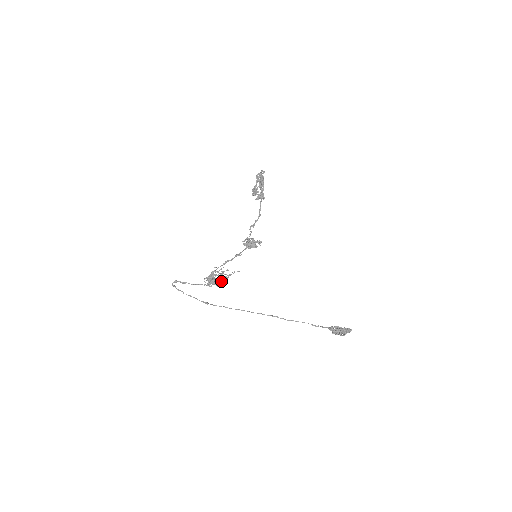
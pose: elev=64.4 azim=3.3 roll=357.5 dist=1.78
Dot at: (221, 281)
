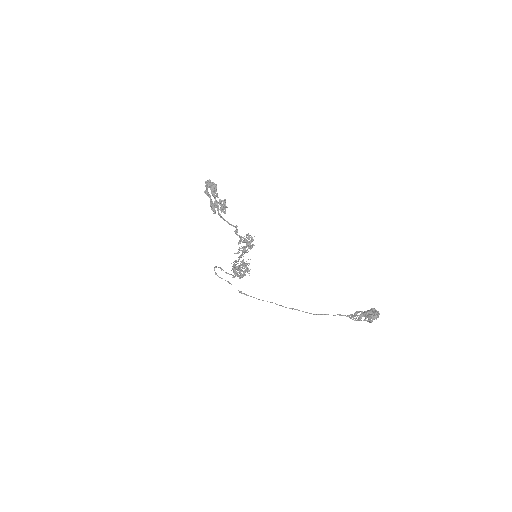
Dot at: (242, 276)
